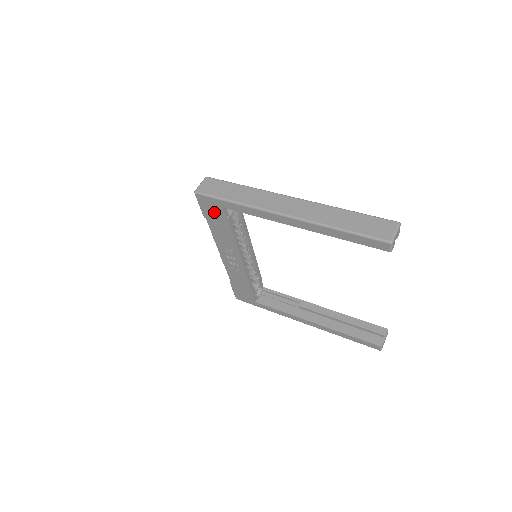
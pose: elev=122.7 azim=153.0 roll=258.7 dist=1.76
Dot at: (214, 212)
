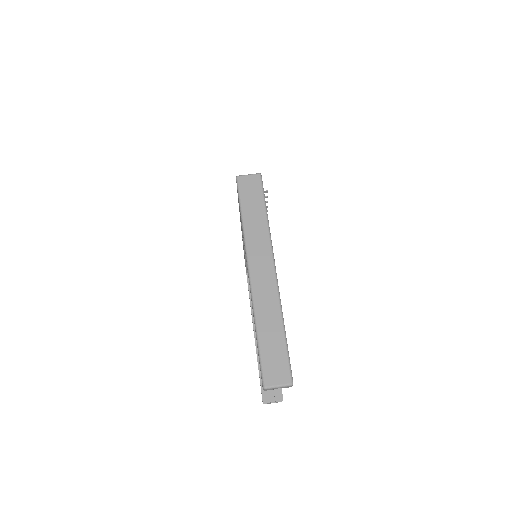
Dot at: occluded
